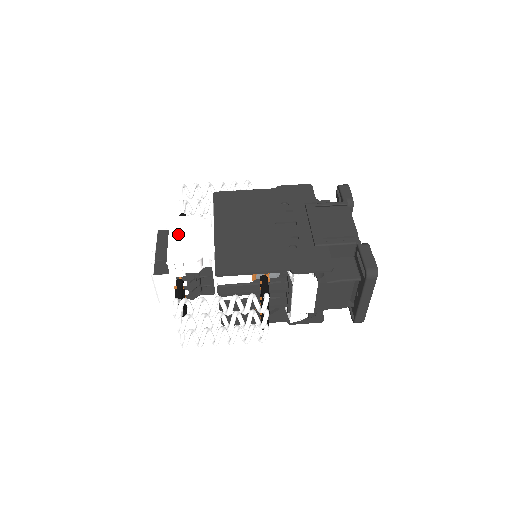
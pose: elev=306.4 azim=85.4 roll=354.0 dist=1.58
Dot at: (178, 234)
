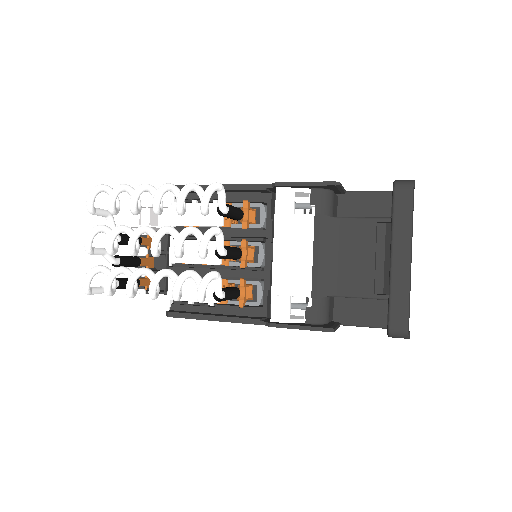
Dot at: occluded
